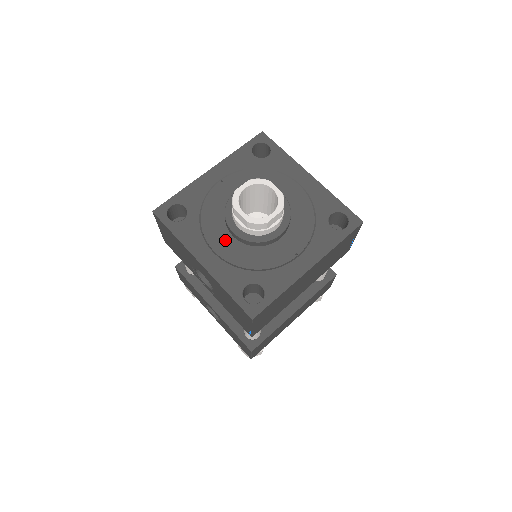
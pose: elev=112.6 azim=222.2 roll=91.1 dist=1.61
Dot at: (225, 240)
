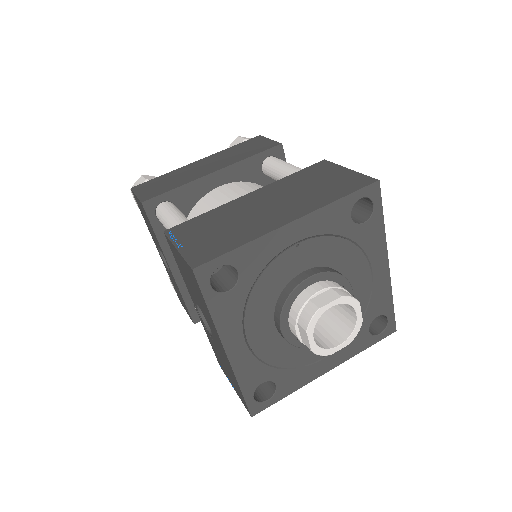
Dot at: (265, 329)
